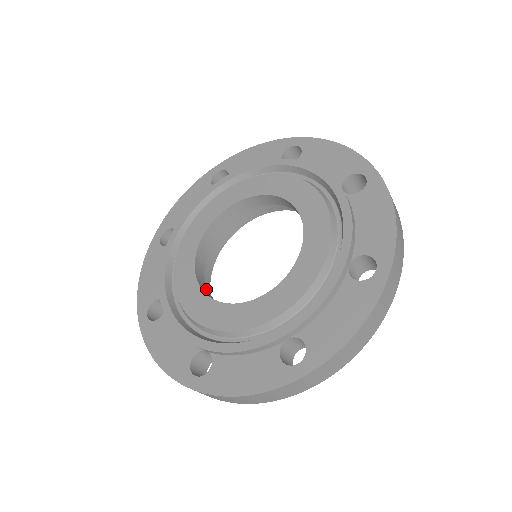
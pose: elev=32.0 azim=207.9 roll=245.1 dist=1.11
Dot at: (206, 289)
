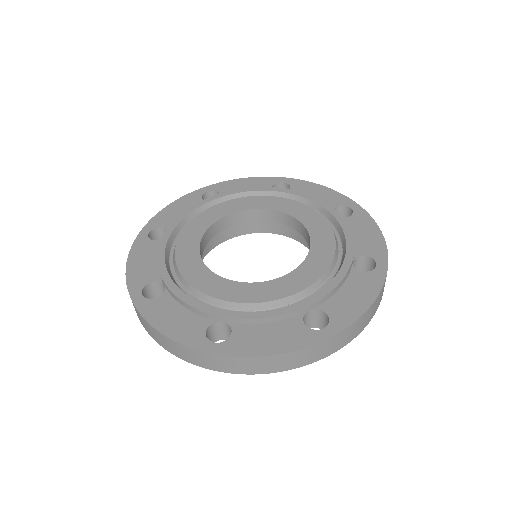
Dot at: occluded
